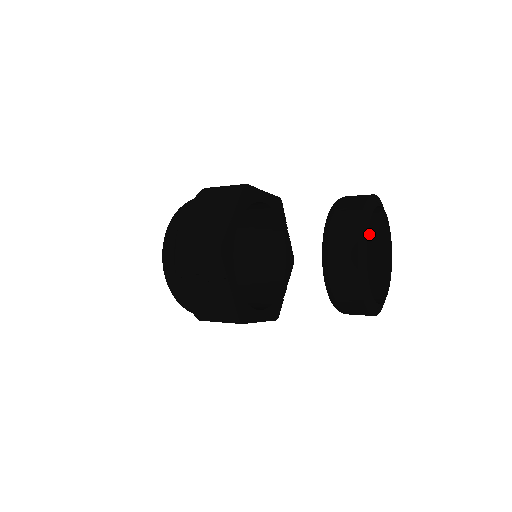
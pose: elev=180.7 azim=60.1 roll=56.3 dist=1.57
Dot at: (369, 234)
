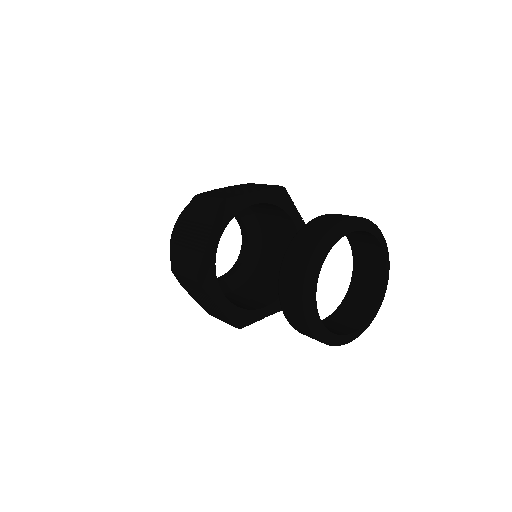
Dot at: (364, 286)
